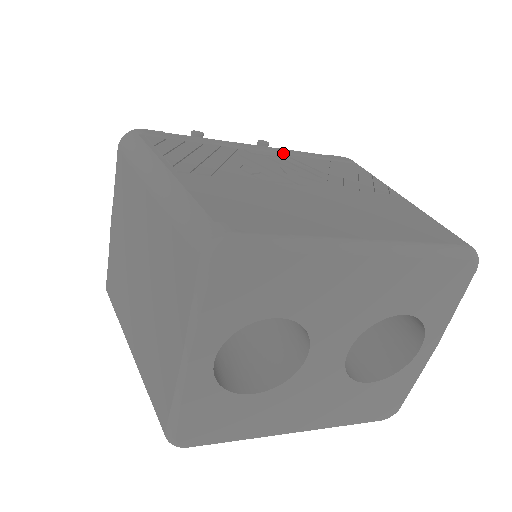
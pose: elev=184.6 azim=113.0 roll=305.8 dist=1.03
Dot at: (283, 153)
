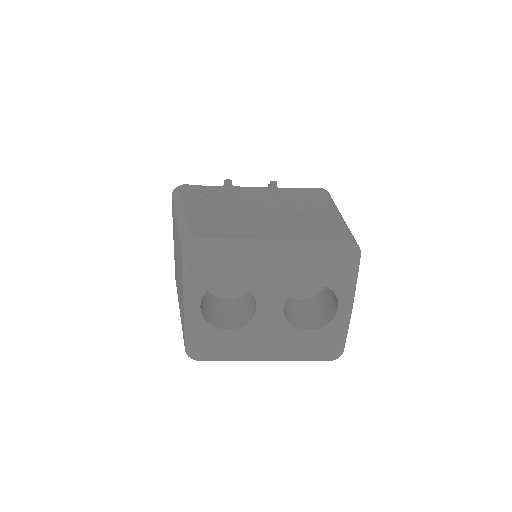
Dot at: (270, 190)
